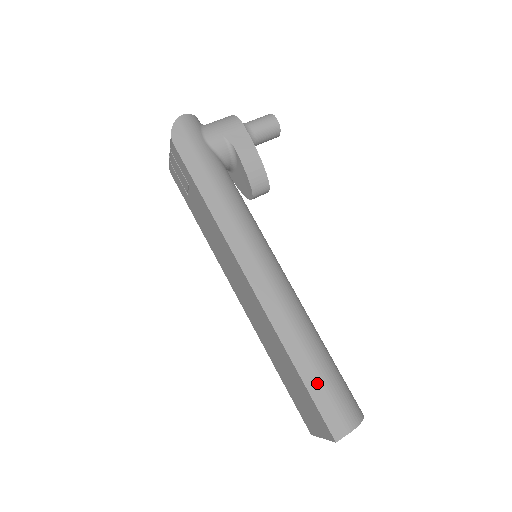
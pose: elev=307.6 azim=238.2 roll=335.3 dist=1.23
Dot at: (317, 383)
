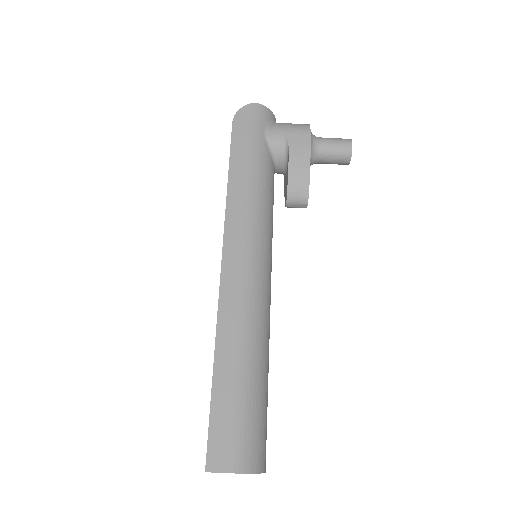
Dot at: (225, 398)
